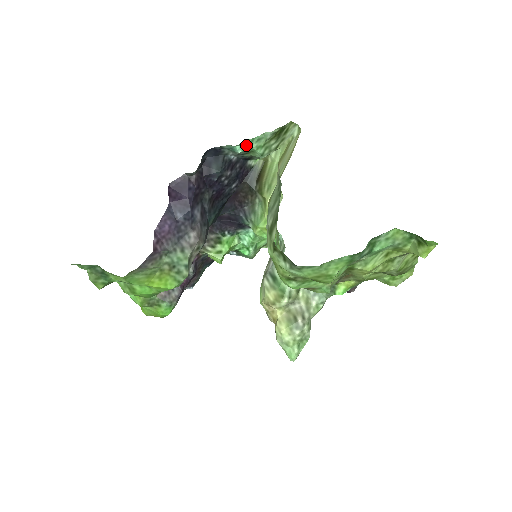
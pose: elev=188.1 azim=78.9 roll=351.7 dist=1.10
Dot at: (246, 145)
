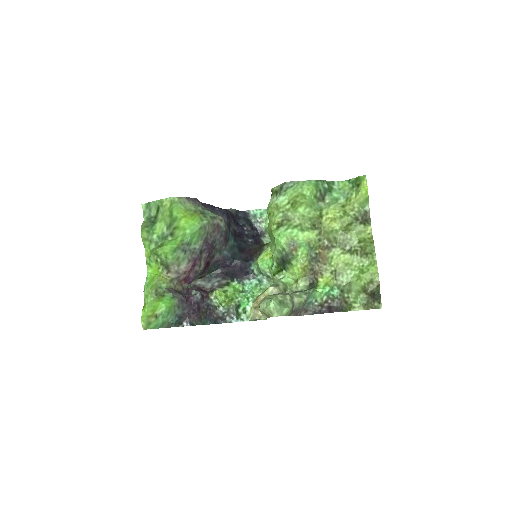
Dot at: (263, 213)
